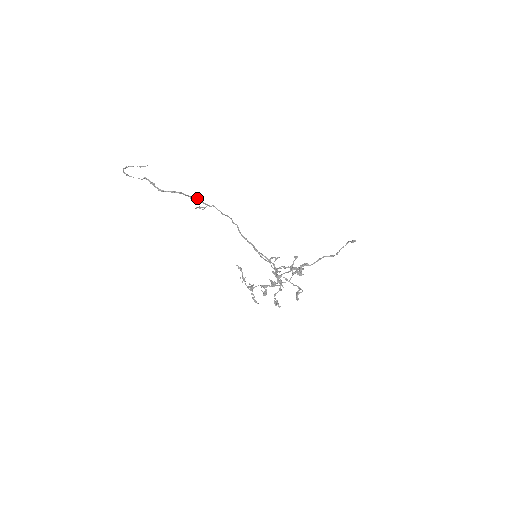
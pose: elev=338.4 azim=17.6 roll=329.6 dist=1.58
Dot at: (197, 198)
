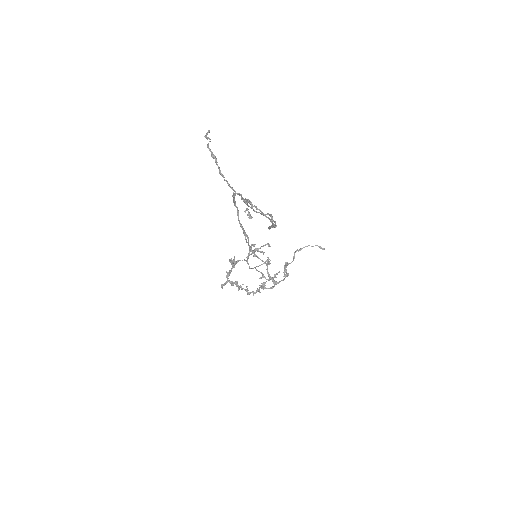
Dot at: (248, 199)
